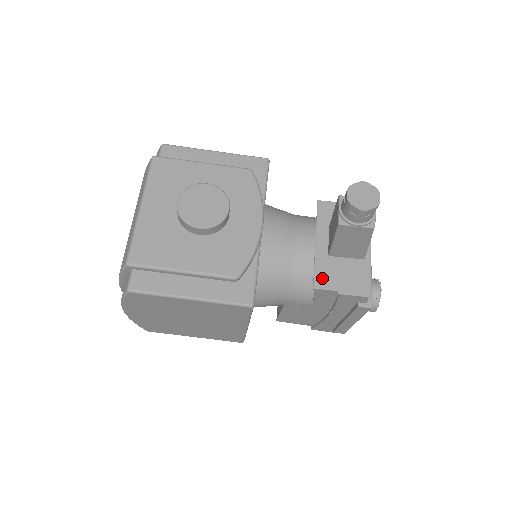
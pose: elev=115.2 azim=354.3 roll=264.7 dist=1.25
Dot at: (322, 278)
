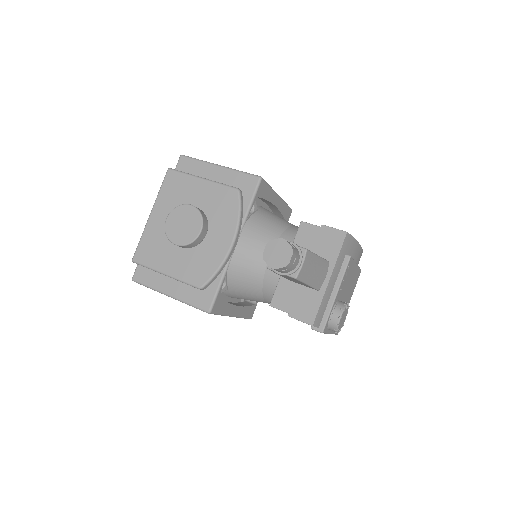
Dot at: (279, 298)
